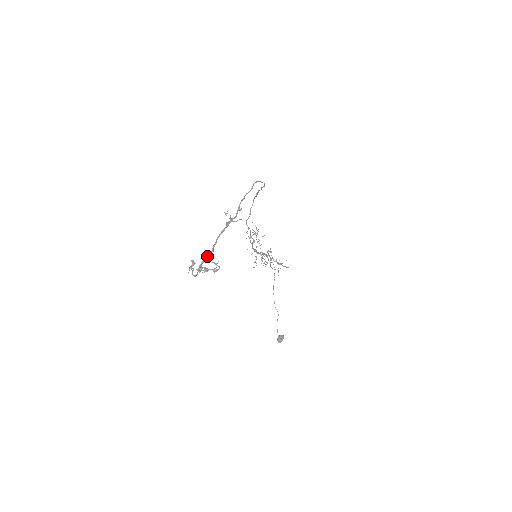
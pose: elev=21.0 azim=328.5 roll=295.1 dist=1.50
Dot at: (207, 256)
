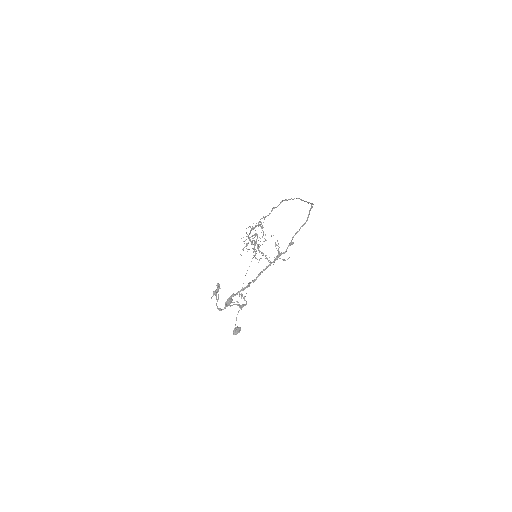
Dot at: (240, 290)
